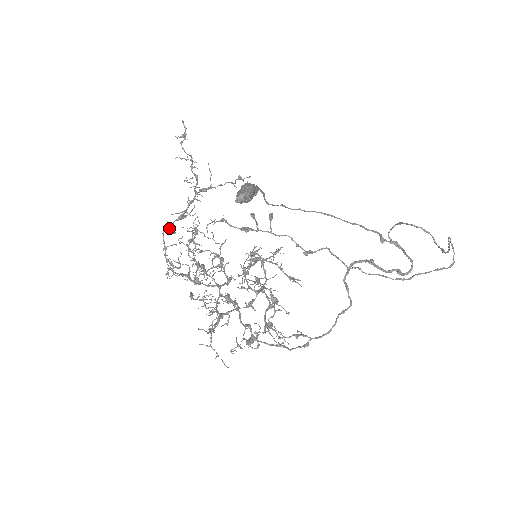
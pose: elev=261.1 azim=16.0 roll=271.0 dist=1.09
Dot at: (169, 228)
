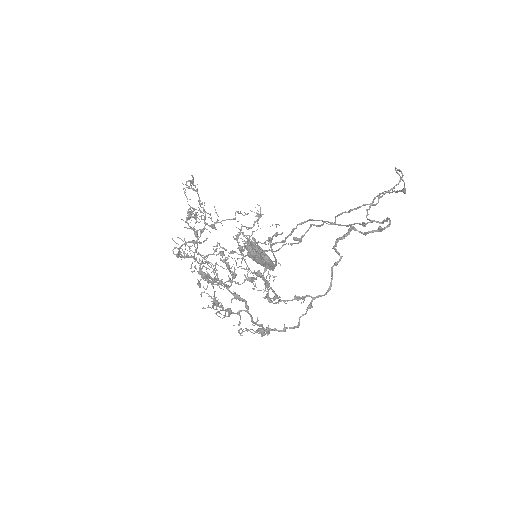
Dot at: occluded
